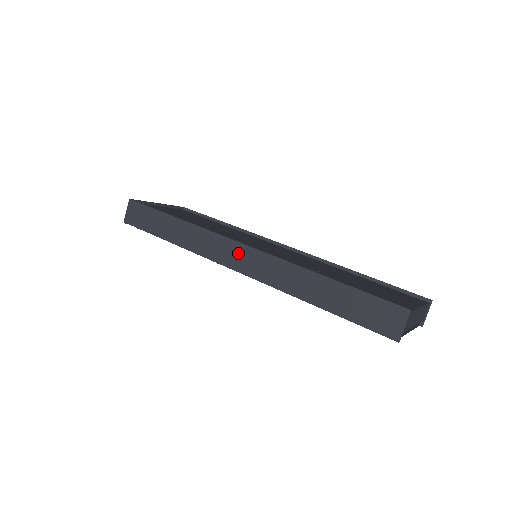
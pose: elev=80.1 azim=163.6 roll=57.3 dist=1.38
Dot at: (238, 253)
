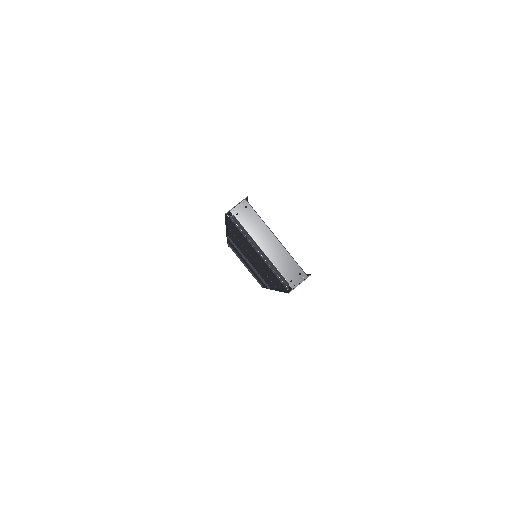
Dot at: occluded
